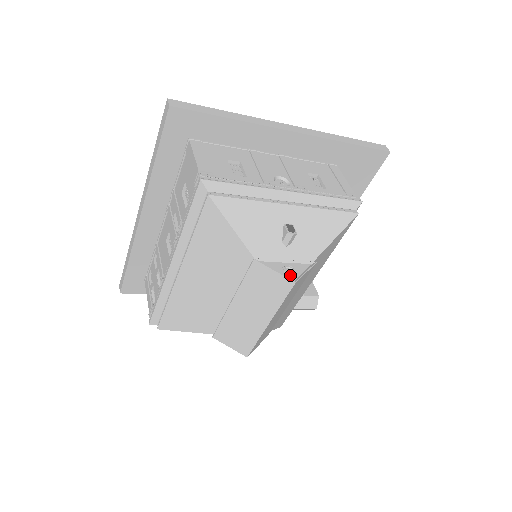
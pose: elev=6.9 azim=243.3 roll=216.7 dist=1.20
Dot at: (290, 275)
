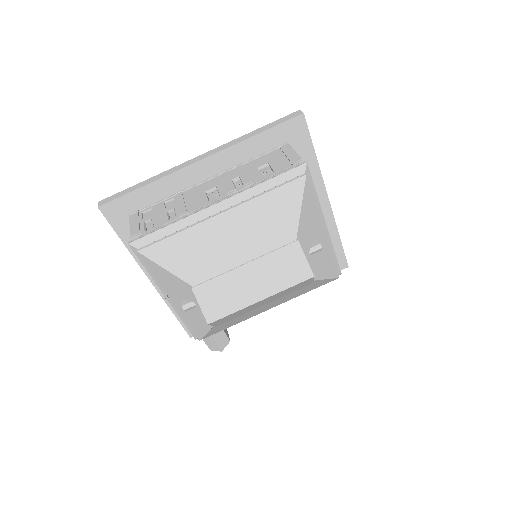
Dot at: (310, 270)
